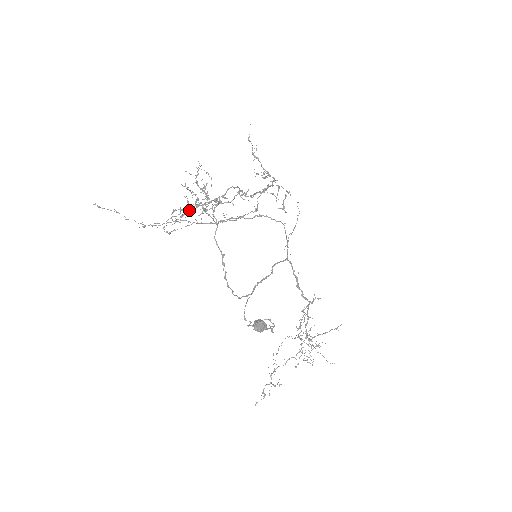
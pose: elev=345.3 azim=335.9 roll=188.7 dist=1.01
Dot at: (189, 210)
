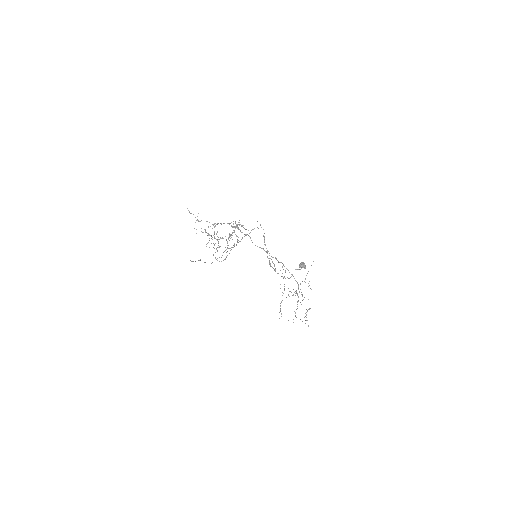
Dot at: occluded
